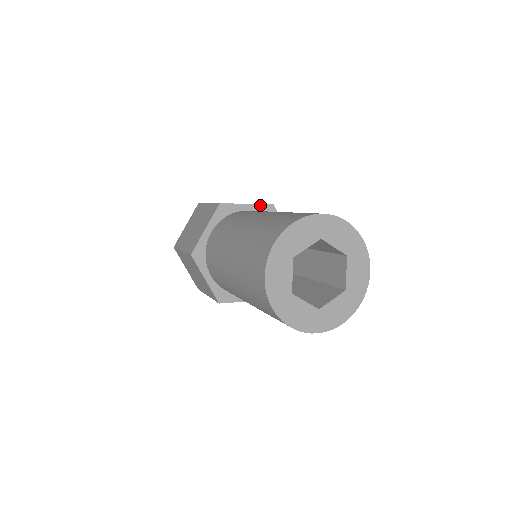
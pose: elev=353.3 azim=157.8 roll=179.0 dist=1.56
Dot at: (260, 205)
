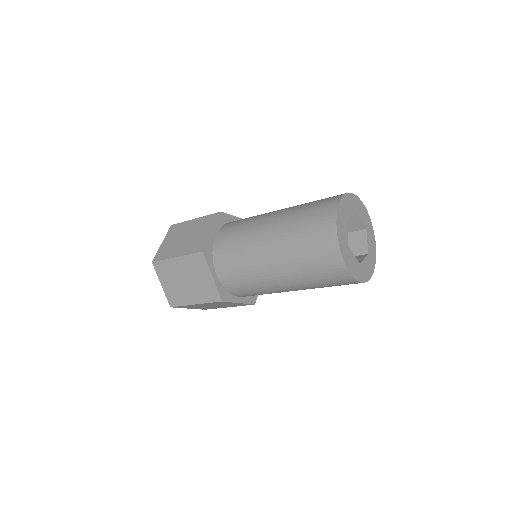
Dot at: occluded
